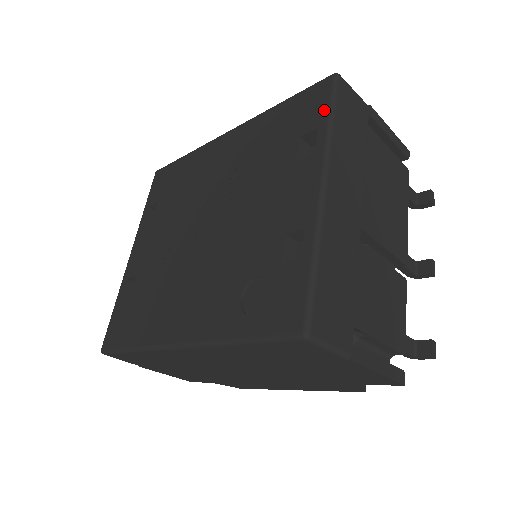
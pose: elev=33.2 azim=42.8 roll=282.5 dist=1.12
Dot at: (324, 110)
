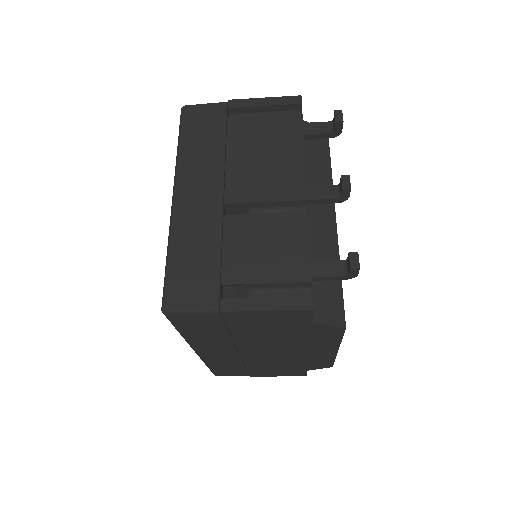
Dot at: occluded
